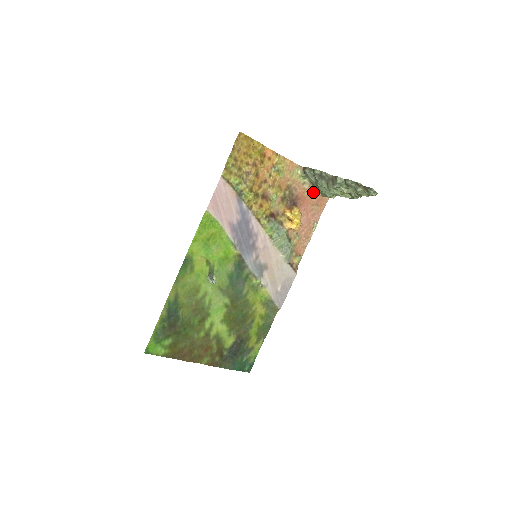
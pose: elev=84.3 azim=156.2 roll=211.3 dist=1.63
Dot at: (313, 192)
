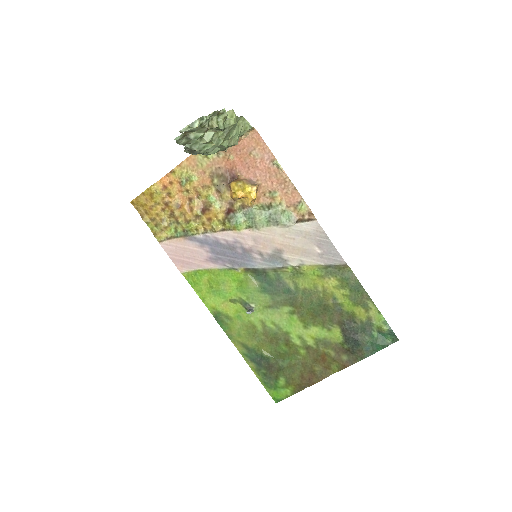
Dot at: (235, 147)
